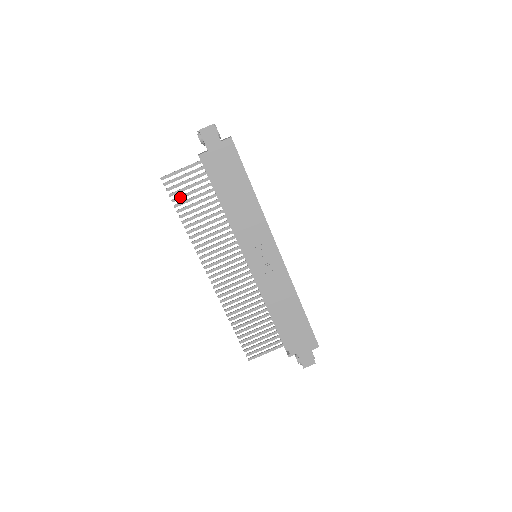
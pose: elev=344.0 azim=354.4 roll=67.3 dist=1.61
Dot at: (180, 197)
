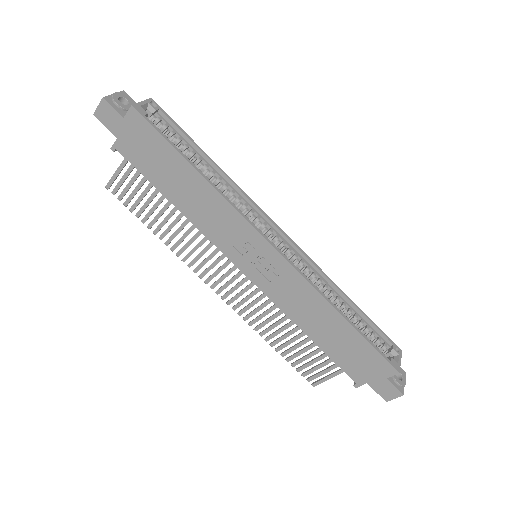
Dot at: (136, 204)
